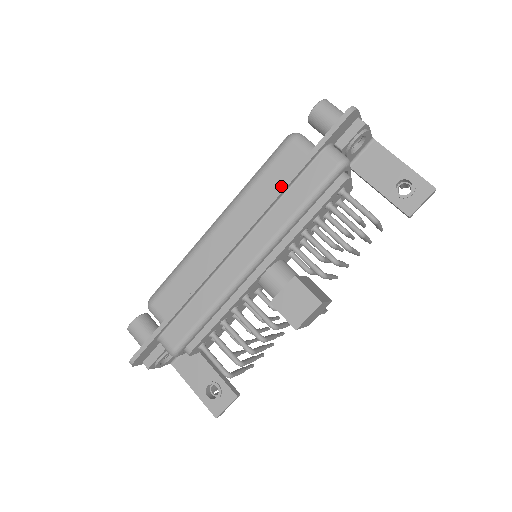
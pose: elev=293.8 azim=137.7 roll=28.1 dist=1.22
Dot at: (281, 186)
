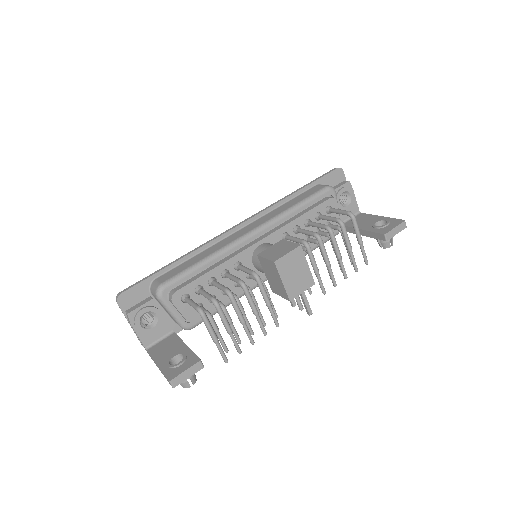
Dot at: (284, 197)
